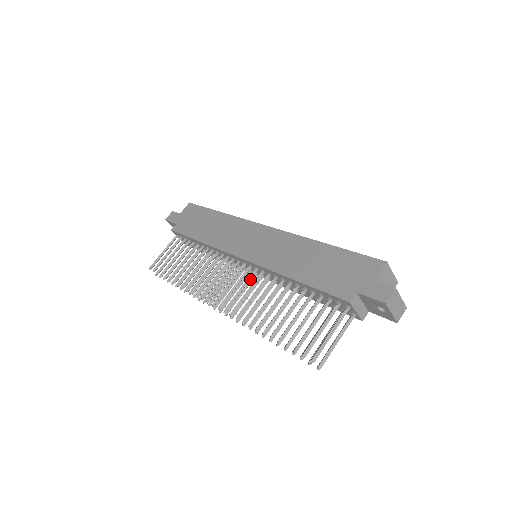
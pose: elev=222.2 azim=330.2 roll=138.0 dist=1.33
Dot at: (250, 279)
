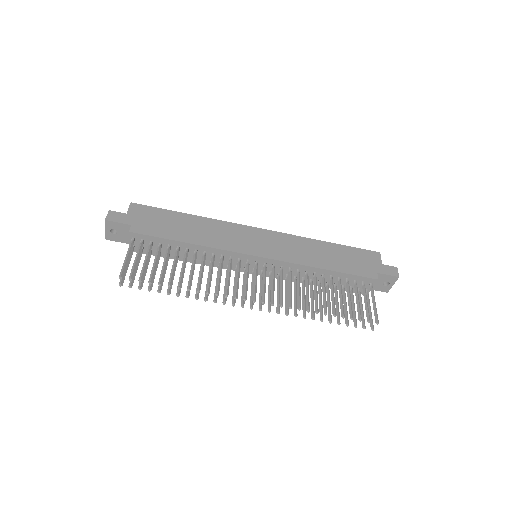
Dot at: (262, 276)
